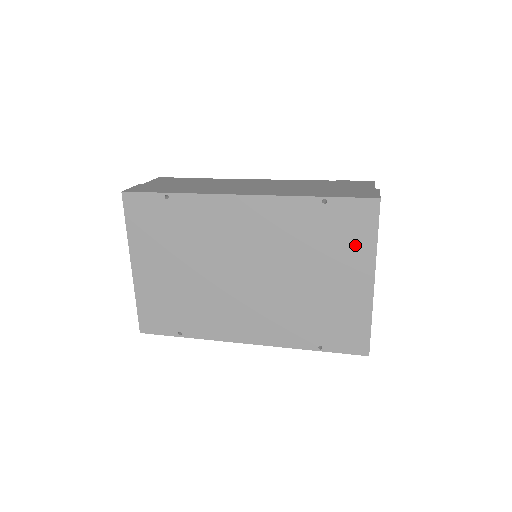
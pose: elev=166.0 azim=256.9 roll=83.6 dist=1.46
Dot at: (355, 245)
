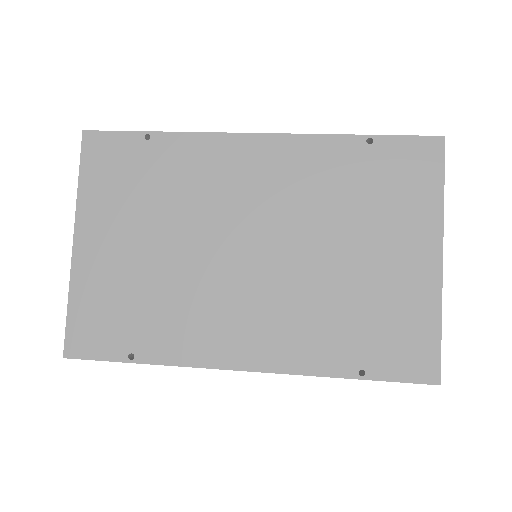
Dot at: (413, 202)
